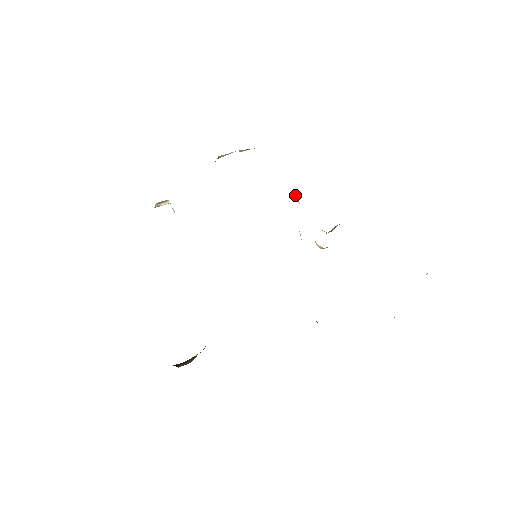
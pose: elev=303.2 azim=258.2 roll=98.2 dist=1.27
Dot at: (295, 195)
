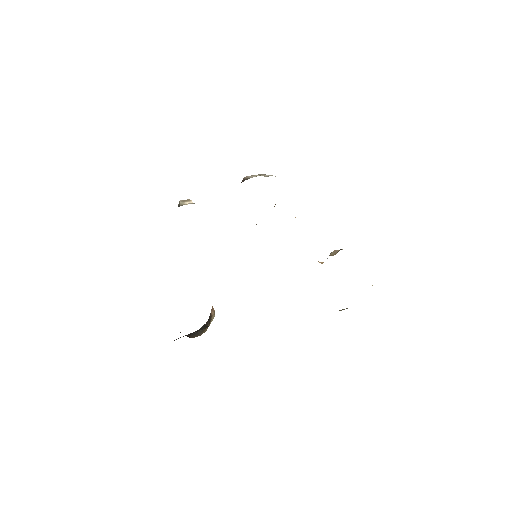
Dot at: occluded
